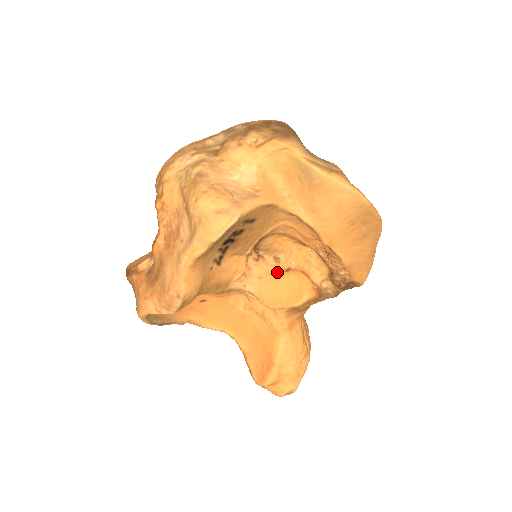
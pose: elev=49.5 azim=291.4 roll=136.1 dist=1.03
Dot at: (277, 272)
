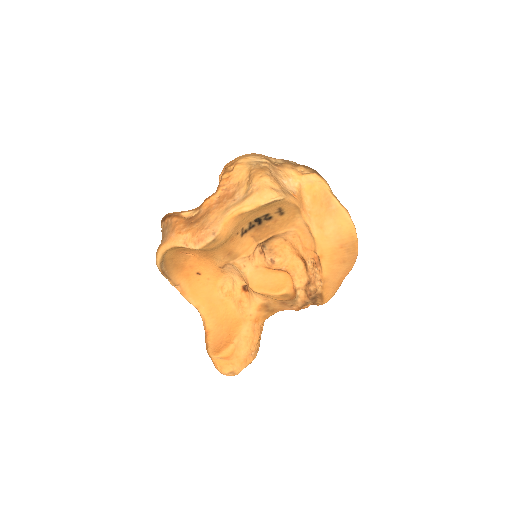
Dot at: (270, 268)
